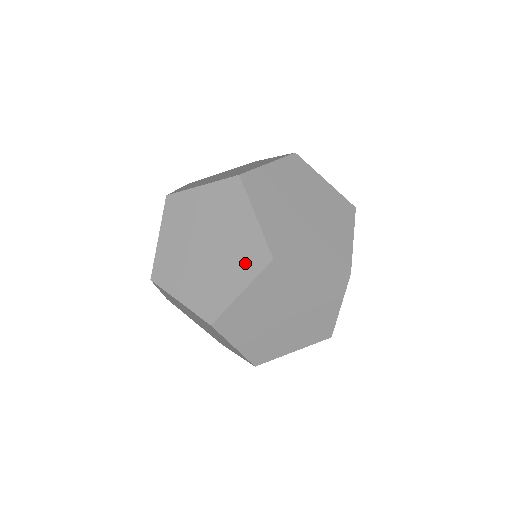
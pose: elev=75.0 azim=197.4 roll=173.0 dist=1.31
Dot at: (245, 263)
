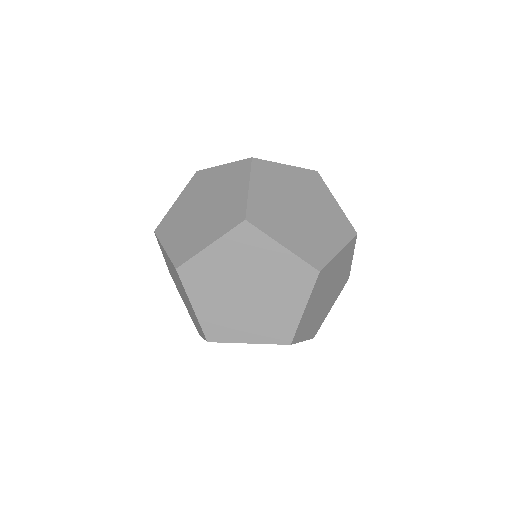
Dot at: (269, 330)
